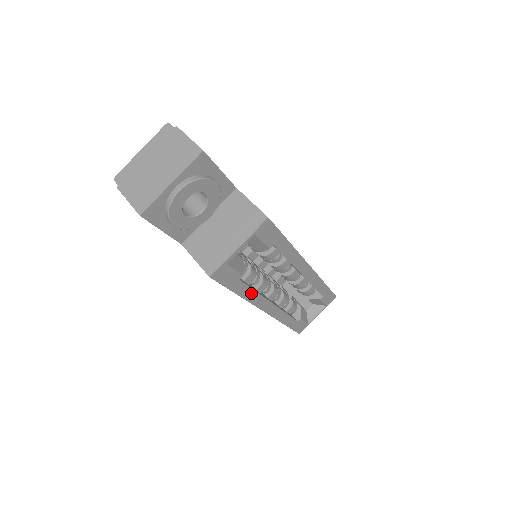
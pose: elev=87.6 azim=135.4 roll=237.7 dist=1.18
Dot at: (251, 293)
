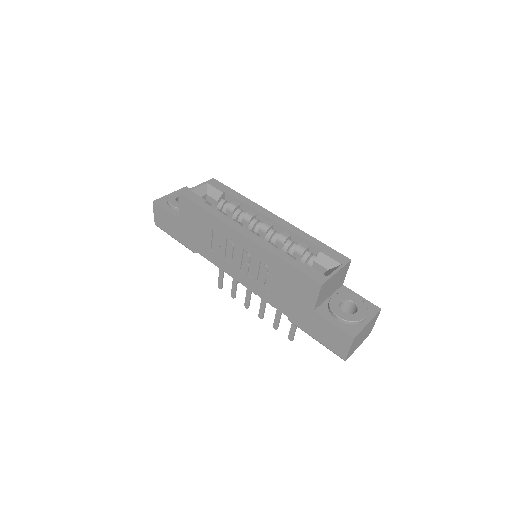
Dot at: (220, 215)
